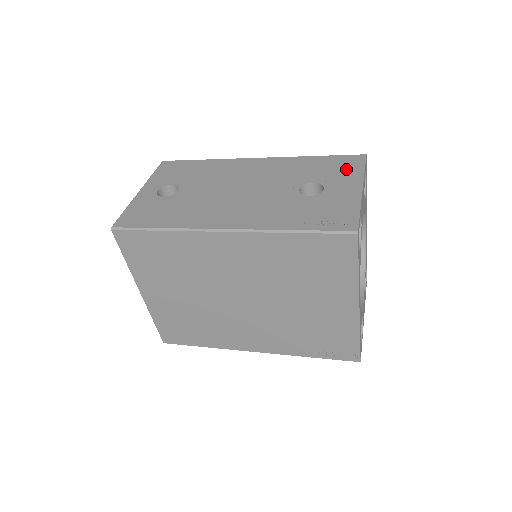
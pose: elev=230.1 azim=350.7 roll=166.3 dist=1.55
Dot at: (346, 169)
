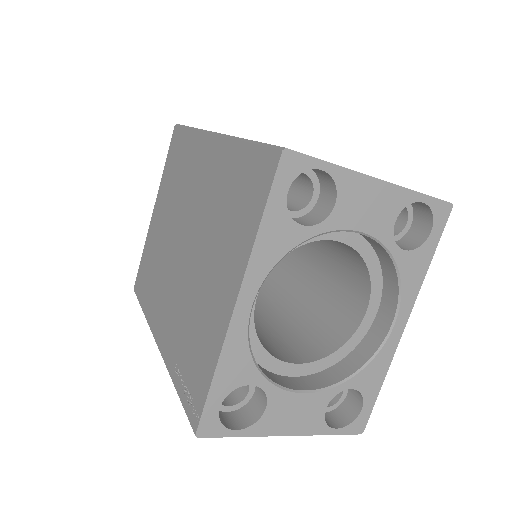
Dot at: occluded
